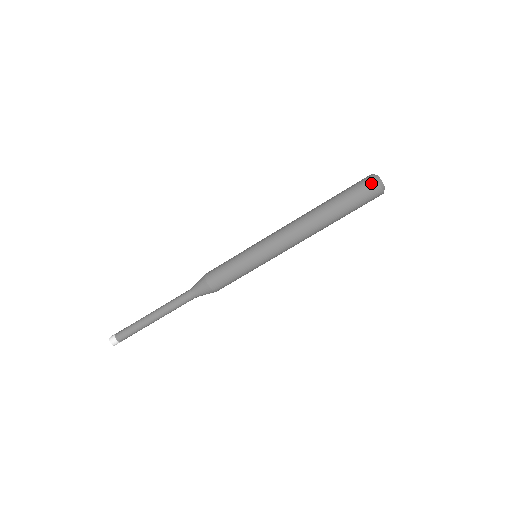
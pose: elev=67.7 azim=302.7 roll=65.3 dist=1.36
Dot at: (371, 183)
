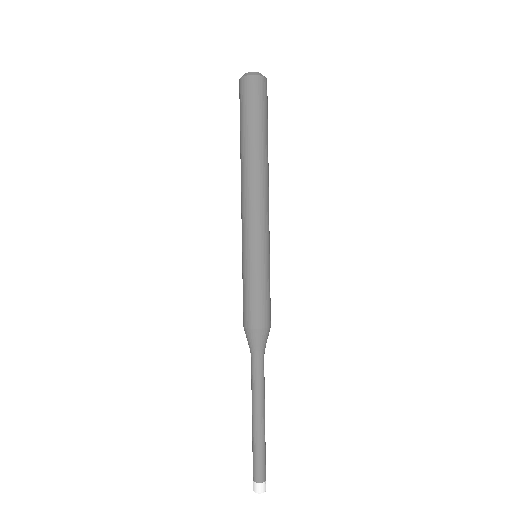
Dot at: (249, 83)
